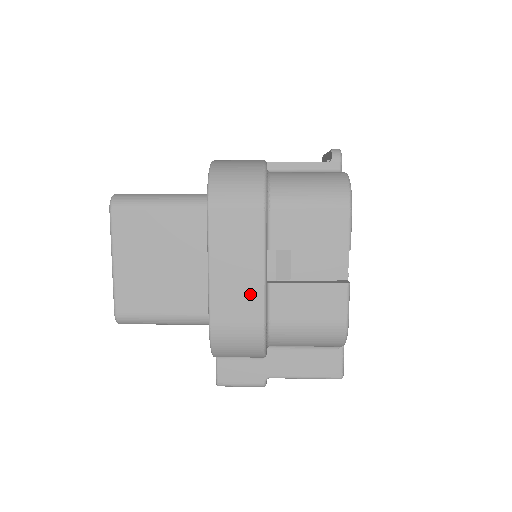
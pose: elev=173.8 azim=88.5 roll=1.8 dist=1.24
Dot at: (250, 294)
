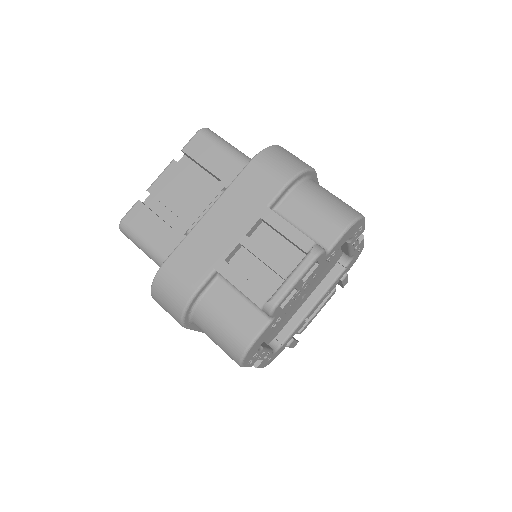
Dot at: occluded
